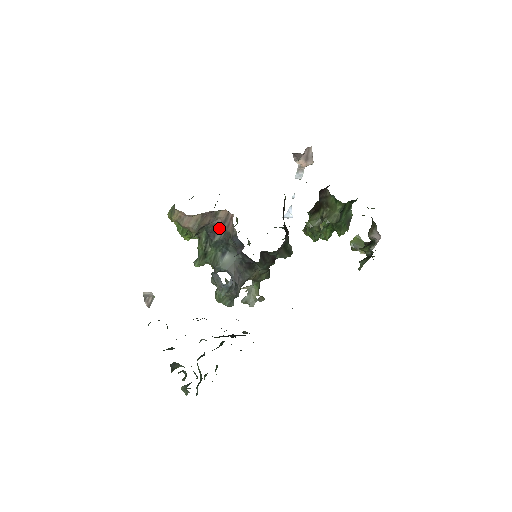
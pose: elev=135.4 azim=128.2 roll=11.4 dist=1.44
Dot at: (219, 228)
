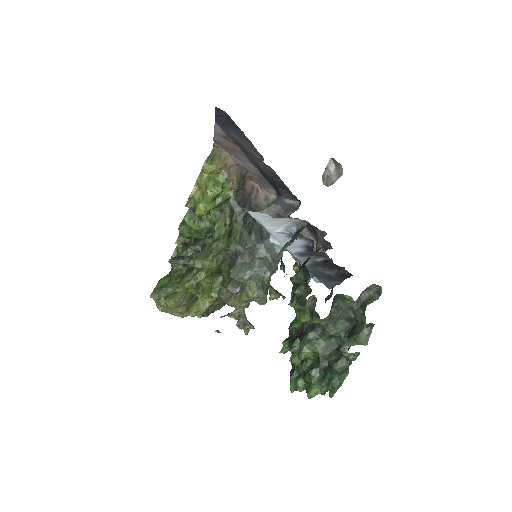
Dot at: (247, 199)
